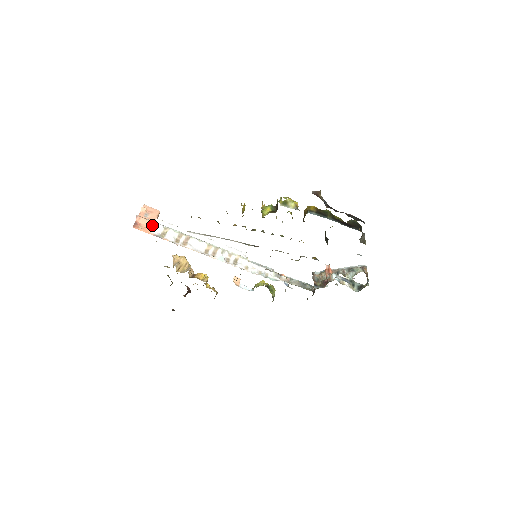
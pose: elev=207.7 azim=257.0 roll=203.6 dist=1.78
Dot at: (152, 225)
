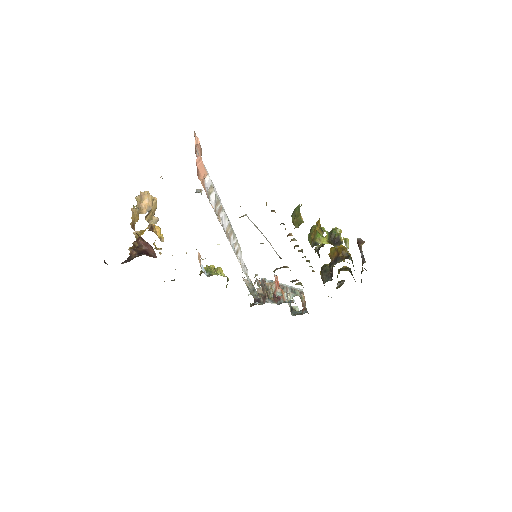
Dot at: (205, 176)
